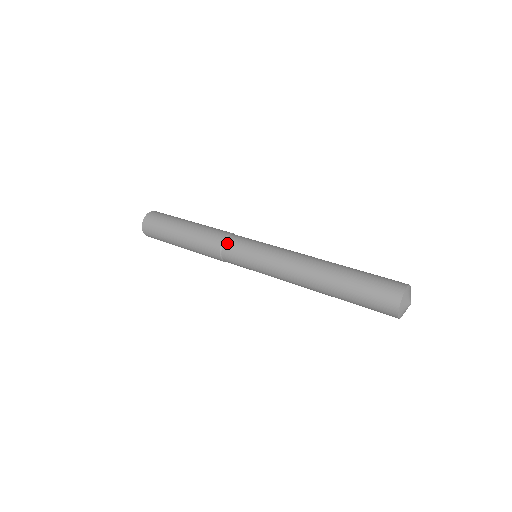
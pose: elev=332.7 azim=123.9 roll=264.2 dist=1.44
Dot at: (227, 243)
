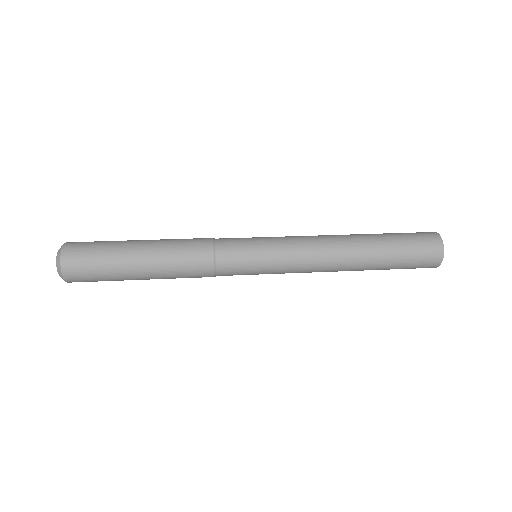
Dot at: (221, 254)
